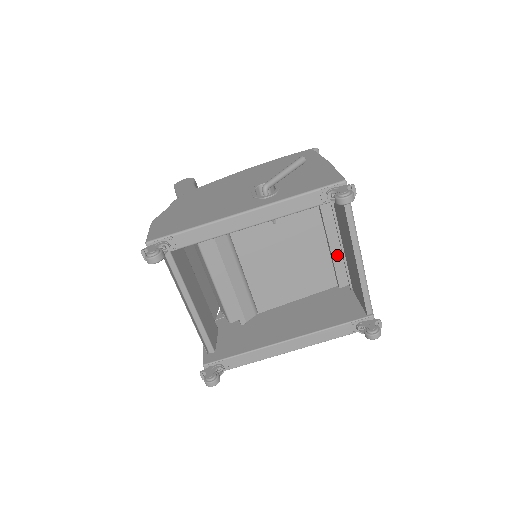
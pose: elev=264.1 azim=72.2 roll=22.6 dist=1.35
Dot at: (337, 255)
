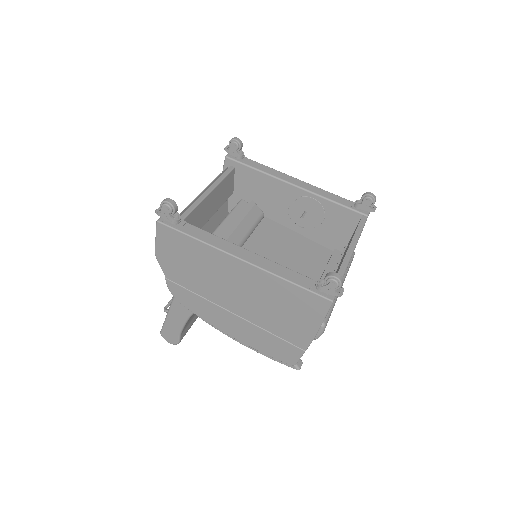
Dot at: occluded
